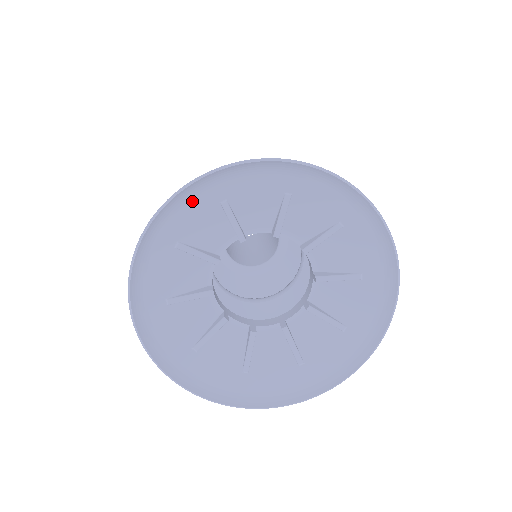
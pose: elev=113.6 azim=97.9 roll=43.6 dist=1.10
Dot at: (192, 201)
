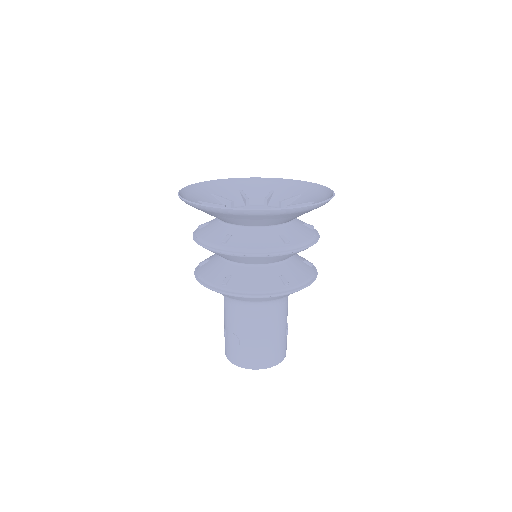
Dot at: (226, 186)
